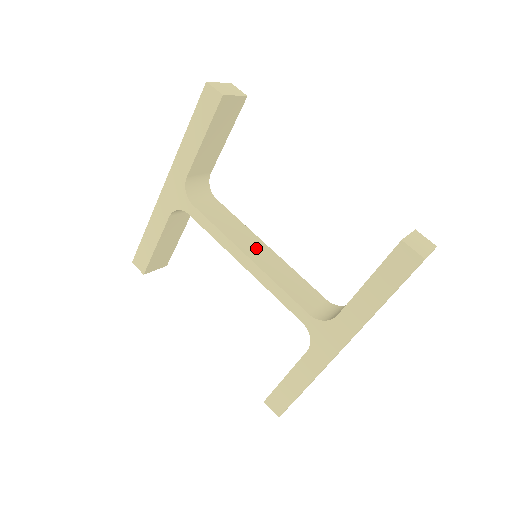
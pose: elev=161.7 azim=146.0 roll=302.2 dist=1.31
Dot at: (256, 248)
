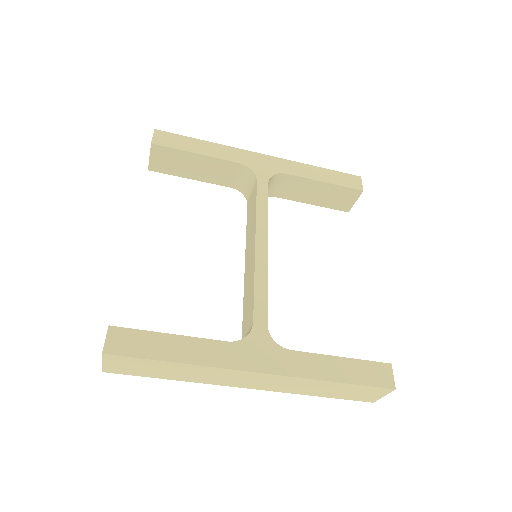
Dot at: occluded
